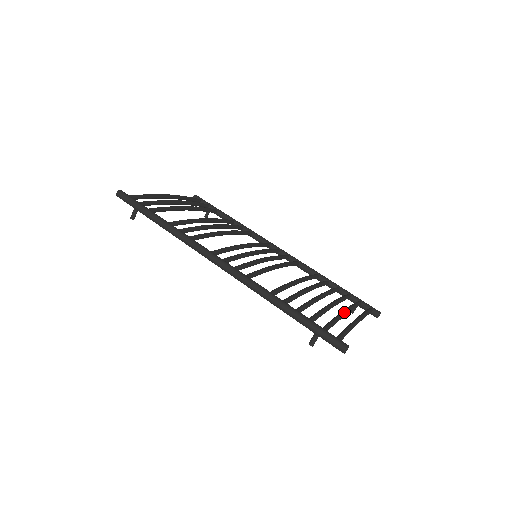
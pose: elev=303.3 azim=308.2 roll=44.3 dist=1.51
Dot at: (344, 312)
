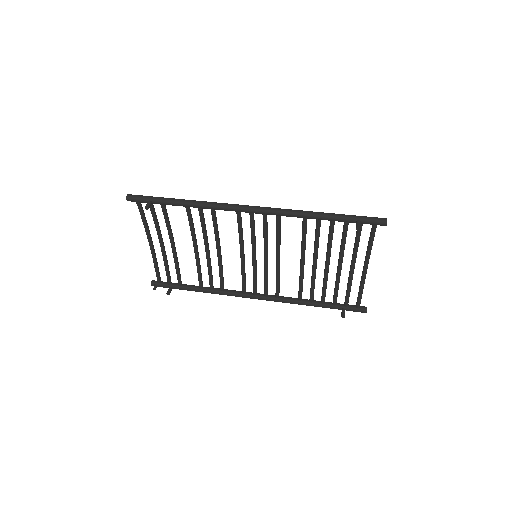
Dot at: occluded
